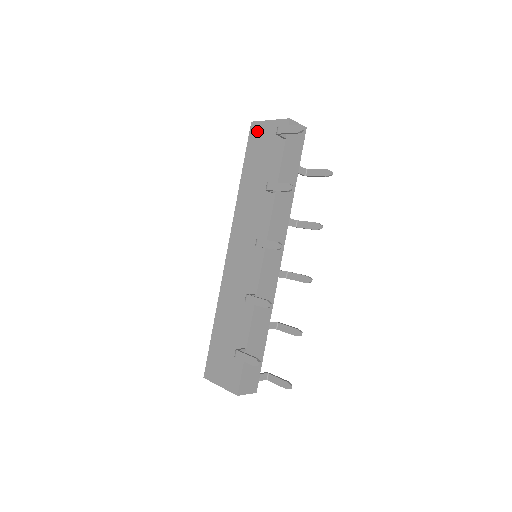
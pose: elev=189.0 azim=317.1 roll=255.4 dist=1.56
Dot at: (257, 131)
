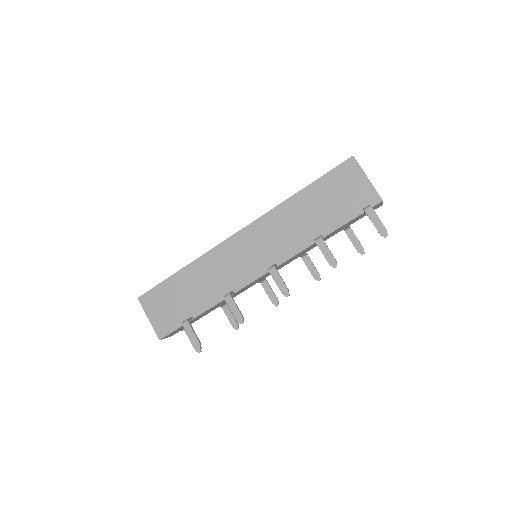
Dot at: (350, 171)
